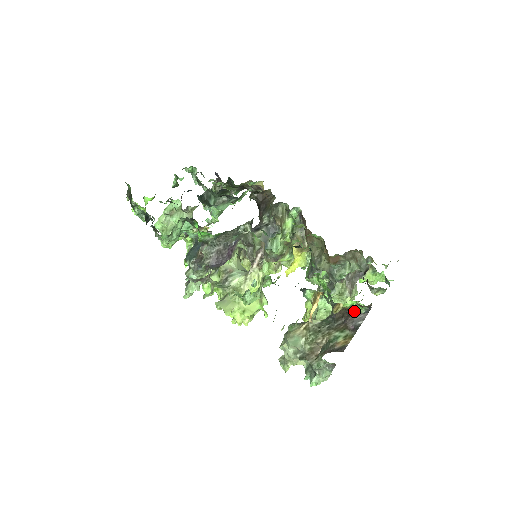
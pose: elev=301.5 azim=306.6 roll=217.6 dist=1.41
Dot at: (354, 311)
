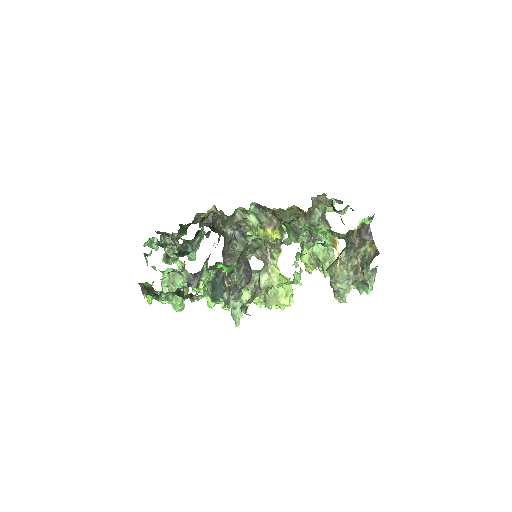
Dot at: (361, 227)
